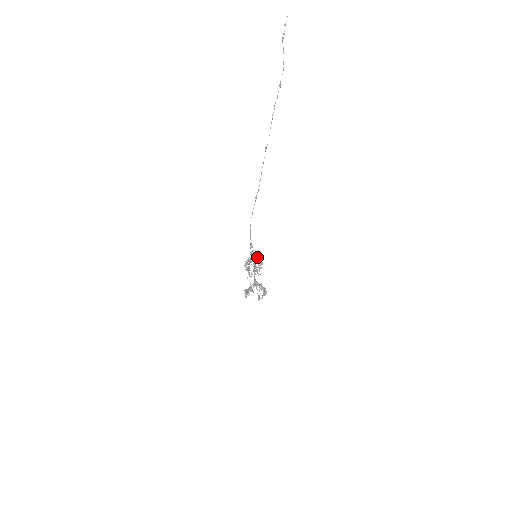
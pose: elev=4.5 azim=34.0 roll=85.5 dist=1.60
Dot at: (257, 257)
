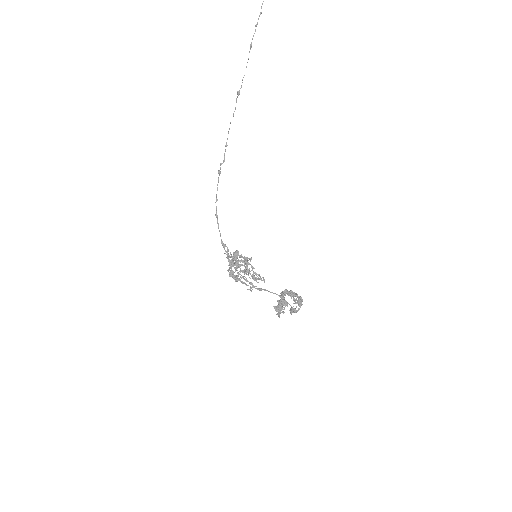
Dot at: (243, 257)
